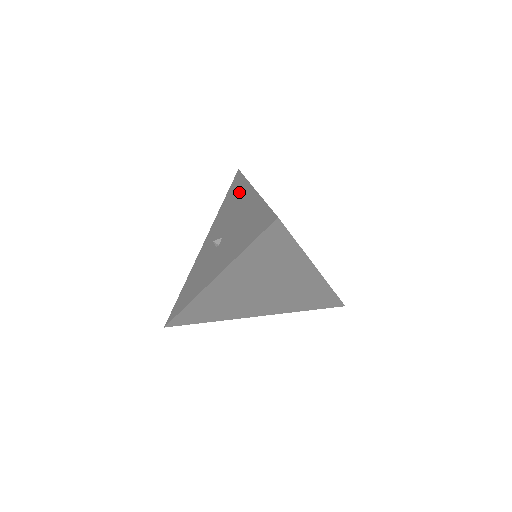
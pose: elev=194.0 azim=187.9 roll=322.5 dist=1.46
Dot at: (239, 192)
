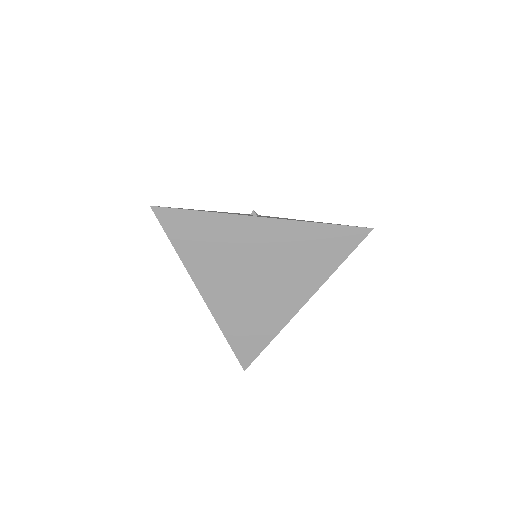
Dot at: occluded
